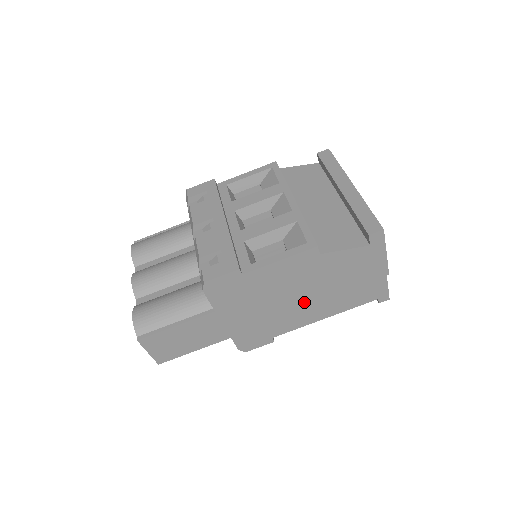
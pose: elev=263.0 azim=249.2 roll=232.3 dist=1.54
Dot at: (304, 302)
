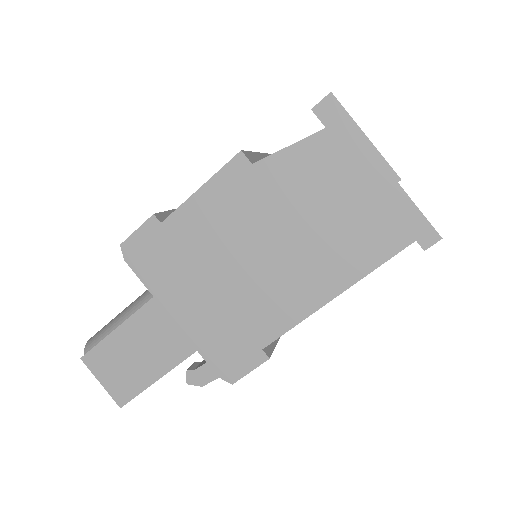
Dot at: (277, 265)
